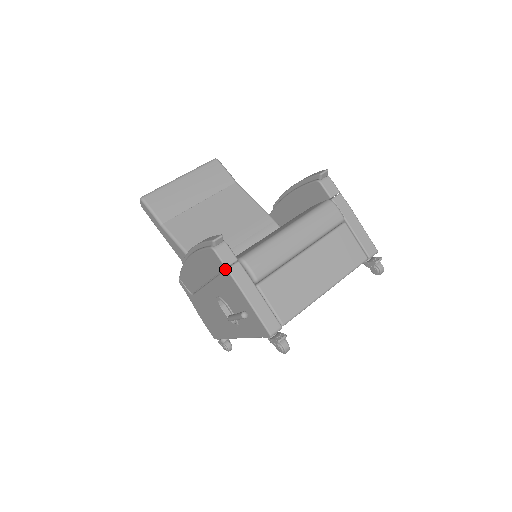
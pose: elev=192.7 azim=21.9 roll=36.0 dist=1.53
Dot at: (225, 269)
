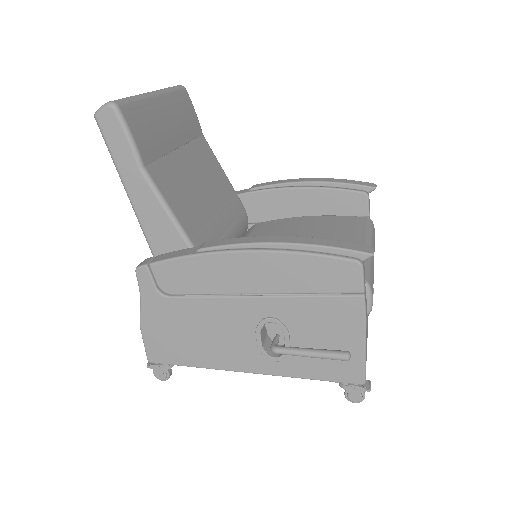
Dot at: (341, 290)
